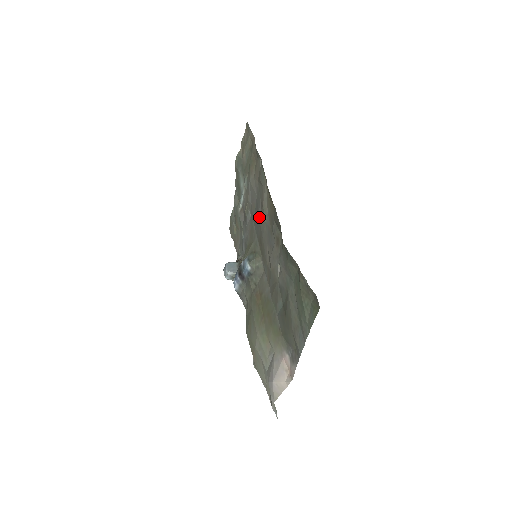
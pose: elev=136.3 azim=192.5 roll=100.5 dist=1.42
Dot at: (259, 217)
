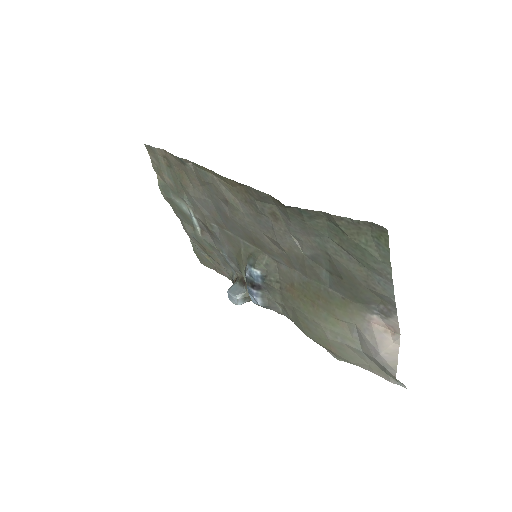
Dot at: (230, 217)
